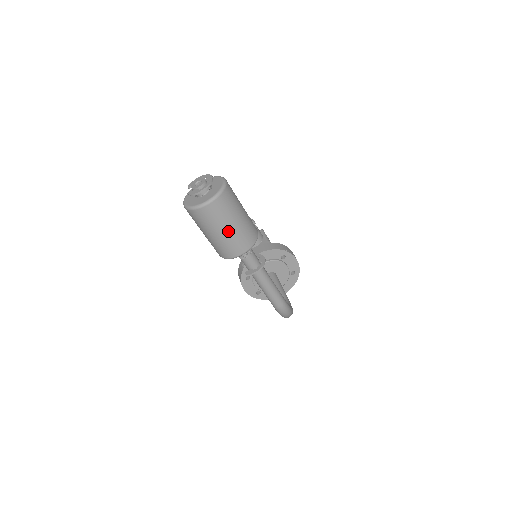
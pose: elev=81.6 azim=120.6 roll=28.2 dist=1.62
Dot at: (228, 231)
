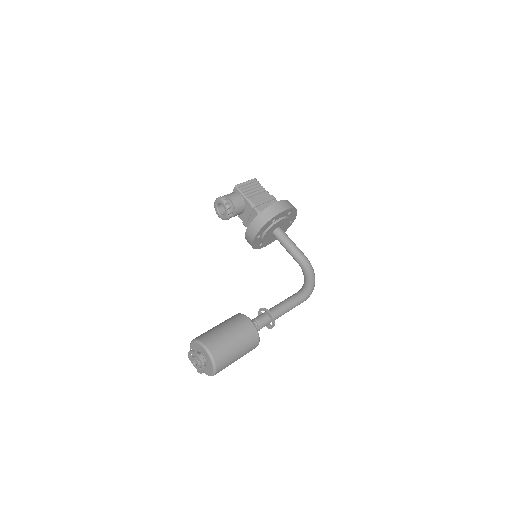
Dot at: (239, 358)
